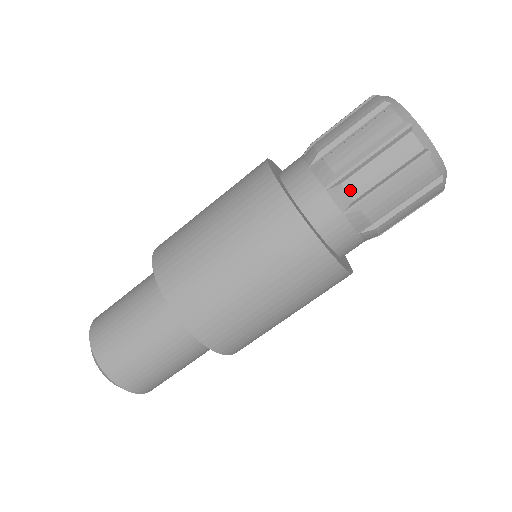
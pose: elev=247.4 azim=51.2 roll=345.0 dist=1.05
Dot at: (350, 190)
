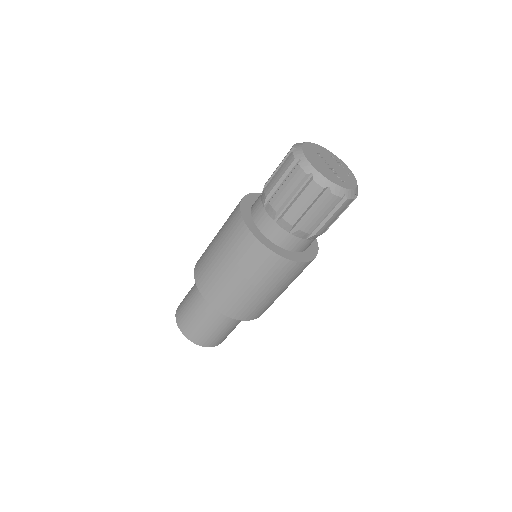
Dot at: (273, 206)
